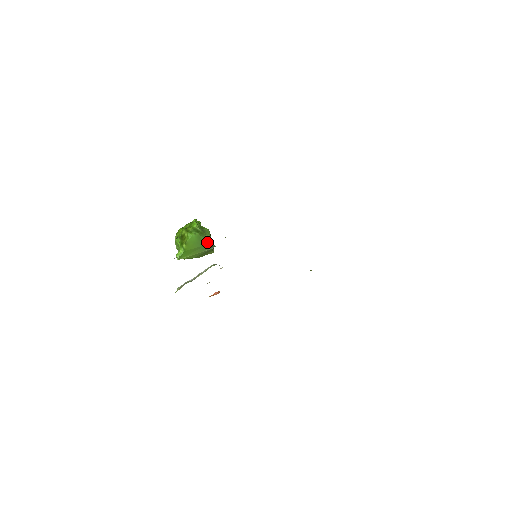
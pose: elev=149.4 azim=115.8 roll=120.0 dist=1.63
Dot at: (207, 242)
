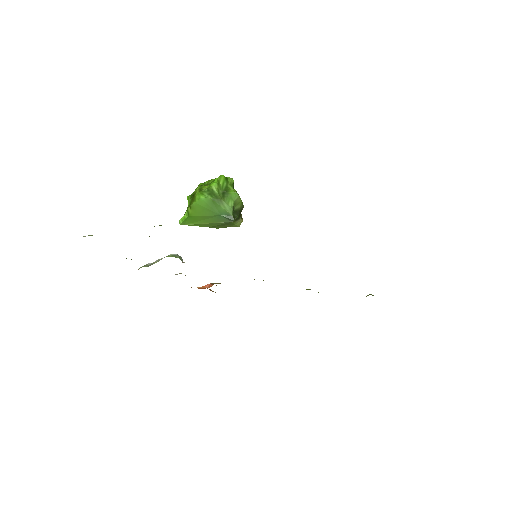
Dot at: (223, 211)
